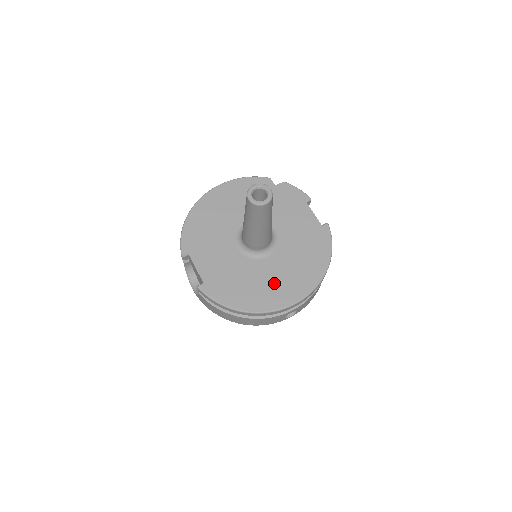
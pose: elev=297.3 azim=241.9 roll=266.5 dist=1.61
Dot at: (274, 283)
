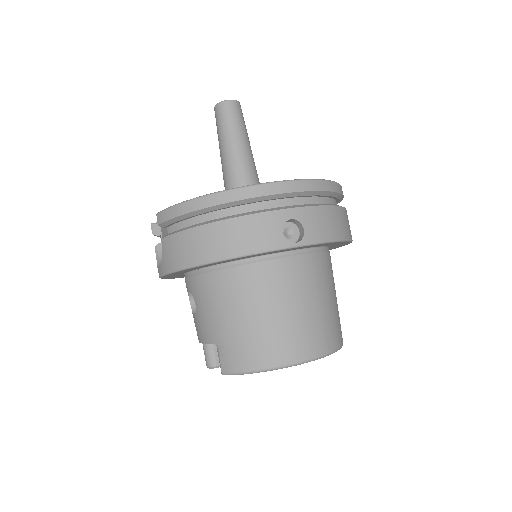
Dot at: occluded
